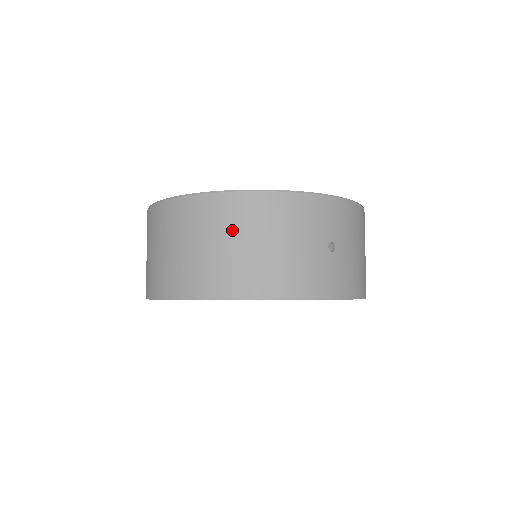
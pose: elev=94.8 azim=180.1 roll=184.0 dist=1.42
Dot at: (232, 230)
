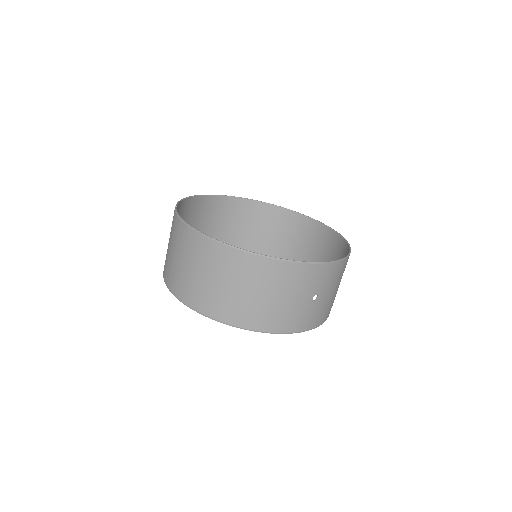
Dot at: (245, 281)
